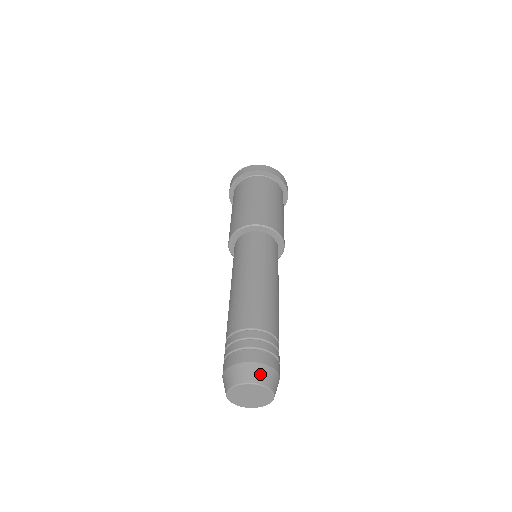
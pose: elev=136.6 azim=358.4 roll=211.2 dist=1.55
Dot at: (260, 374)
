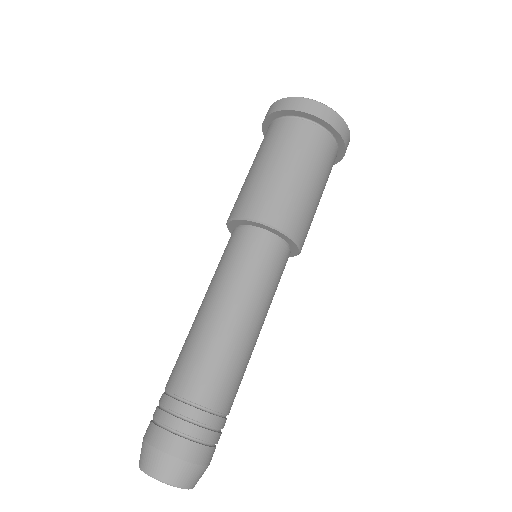
Dot at: (161, 467)
